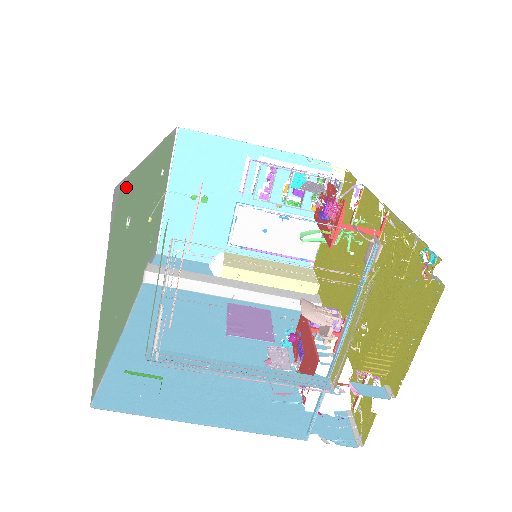
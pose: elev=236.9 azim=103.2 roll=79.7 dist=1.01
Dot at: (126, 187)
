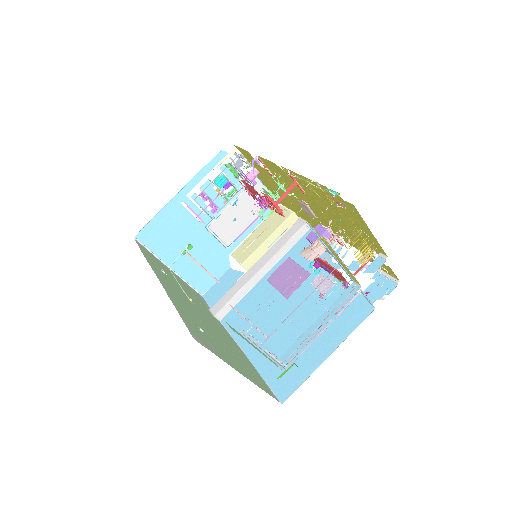
Dot at: (188, 325)
